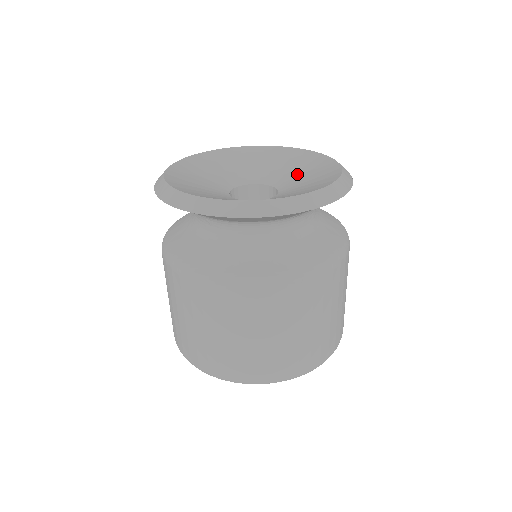
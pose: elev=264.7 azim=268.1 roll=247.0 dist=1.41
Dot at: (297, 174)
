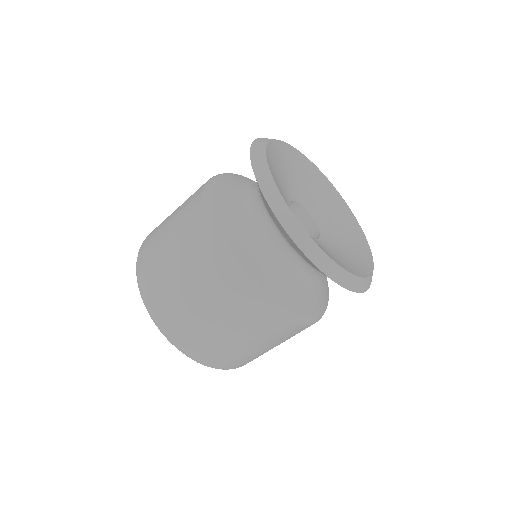
Dot at: (340, 234)
